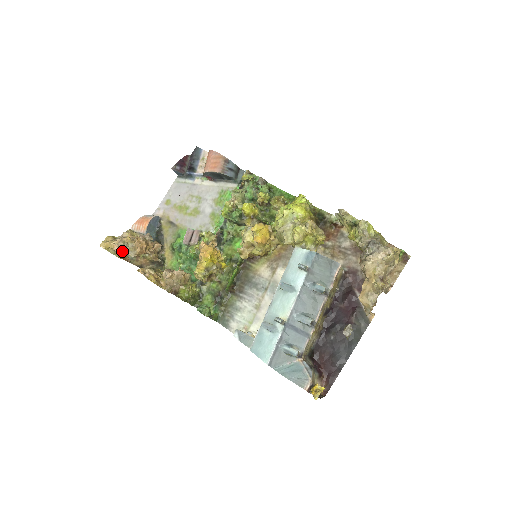
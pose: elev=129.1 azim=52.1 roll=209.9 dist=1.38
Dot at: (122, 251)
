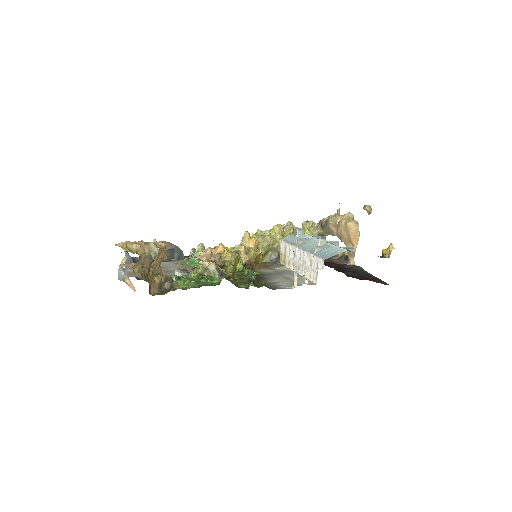
Dot at: (146, 245)
